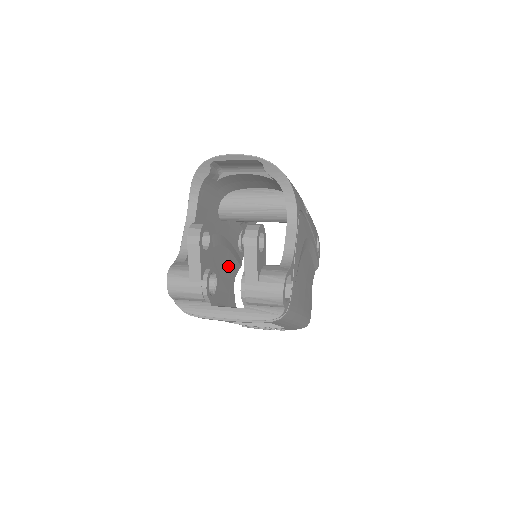
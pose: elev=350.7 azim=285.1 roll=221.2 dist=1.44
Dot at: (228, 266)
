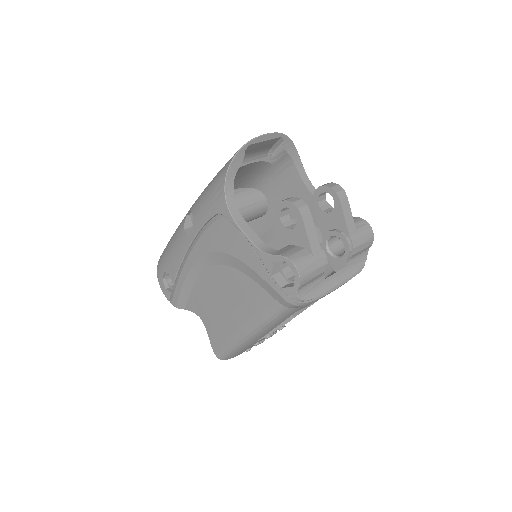
Dot at: occluded
